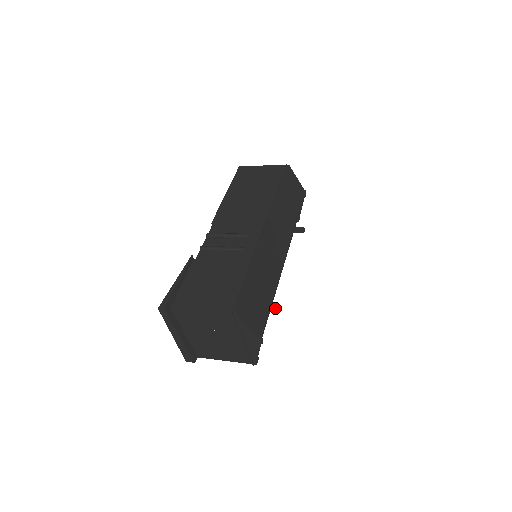
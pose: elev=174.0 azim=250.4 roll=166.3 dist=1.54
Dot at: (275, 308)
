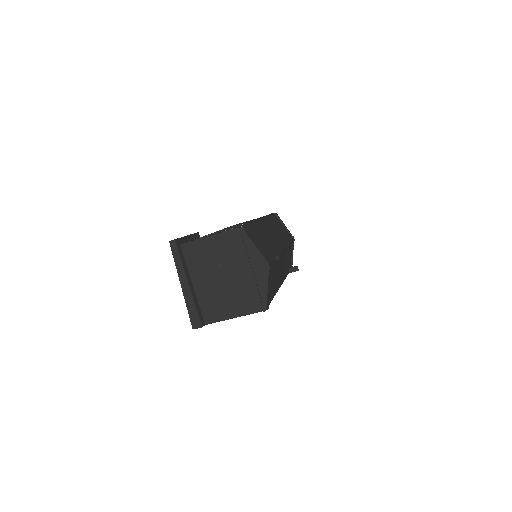
Dot at: (279, 256)
